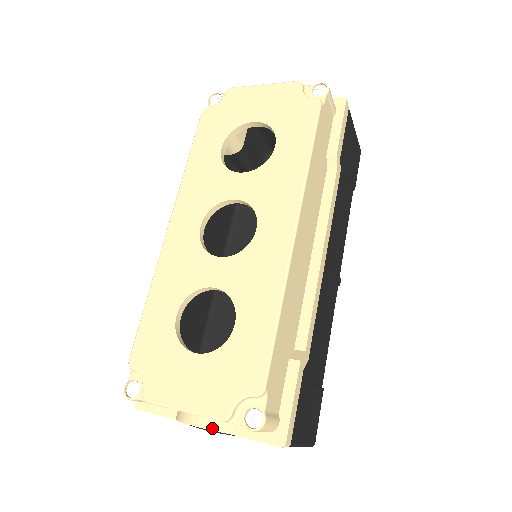
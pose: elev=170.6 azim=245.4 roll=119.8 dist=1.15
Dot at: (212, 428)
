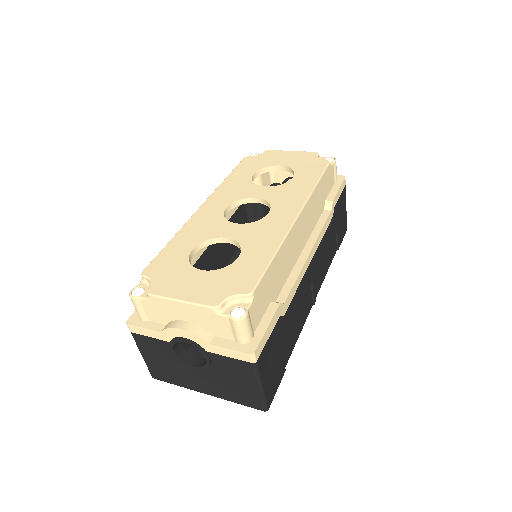
Dot at: (195, 332)
